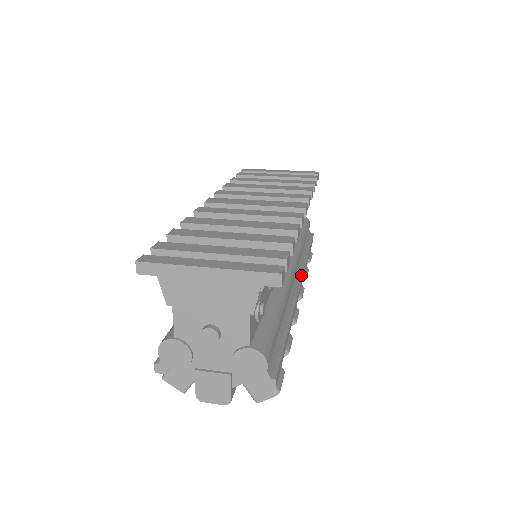
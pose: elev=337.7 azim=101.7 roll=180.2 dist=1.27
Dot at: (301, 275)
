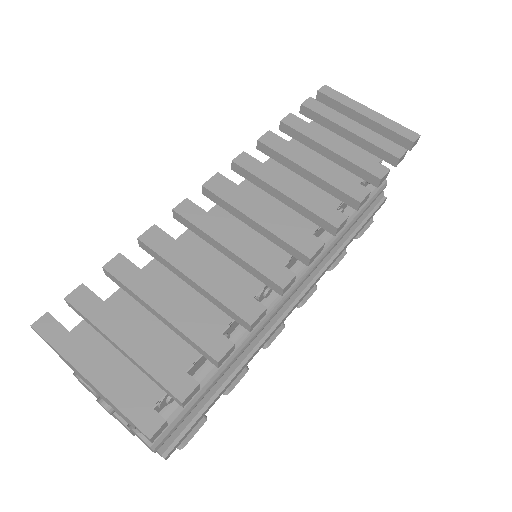
Dot at: (309, 286)
